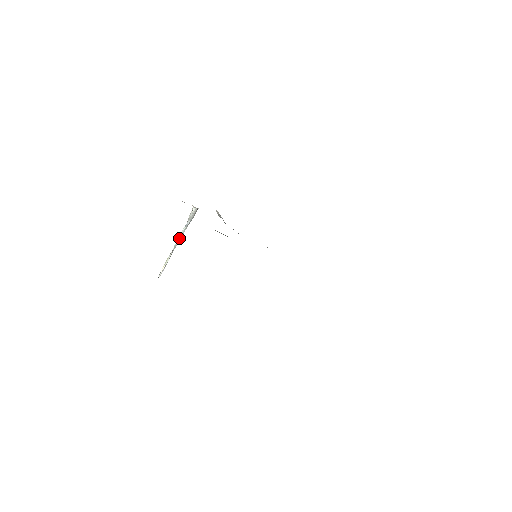
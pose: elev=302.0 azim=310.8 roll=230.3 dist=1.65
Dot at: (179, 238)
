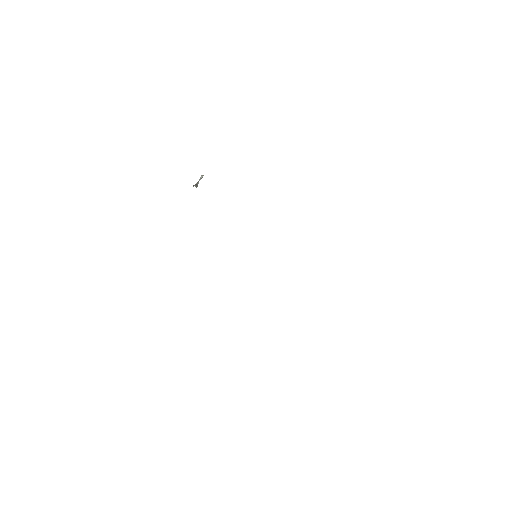
Dot at: occluded
